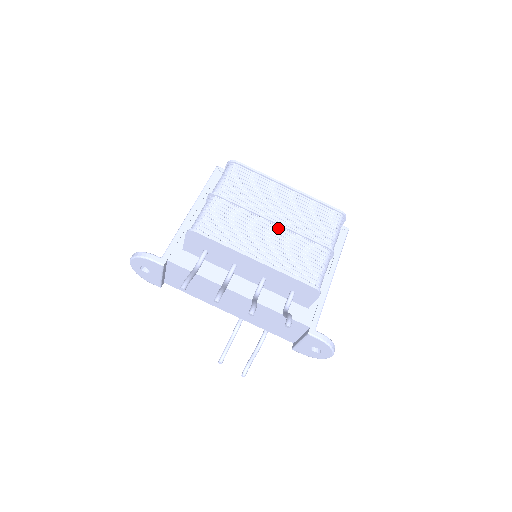
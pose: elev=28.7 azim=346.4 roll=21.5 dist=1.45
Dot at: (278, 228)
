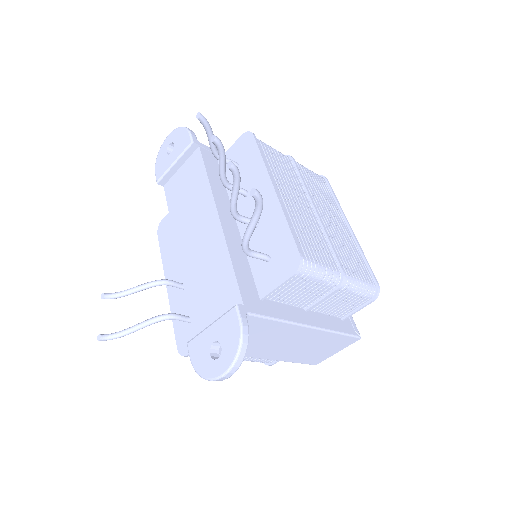
Dot at: (314, 216)
